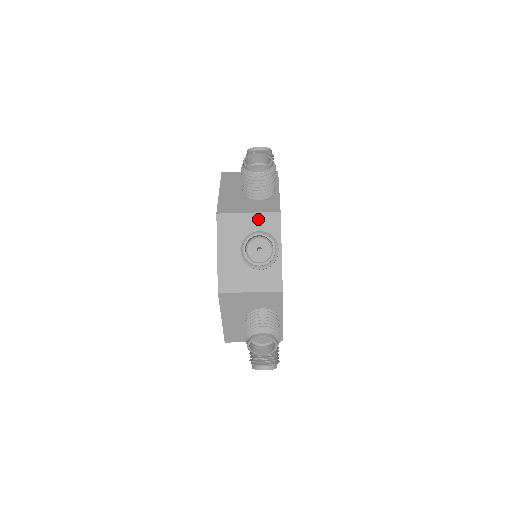
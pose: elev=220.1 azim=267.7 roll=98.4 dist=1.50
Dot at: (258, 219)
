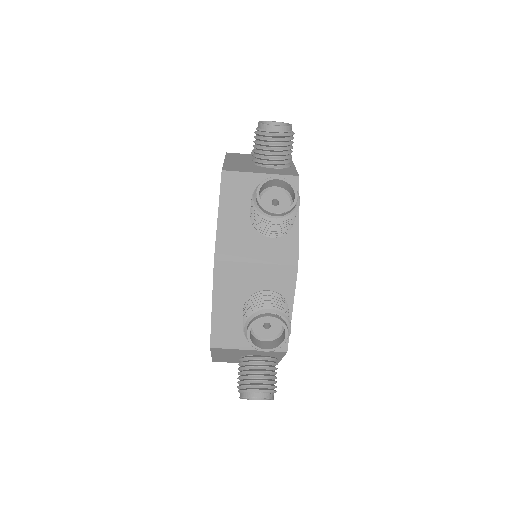
Dot at: occluded
